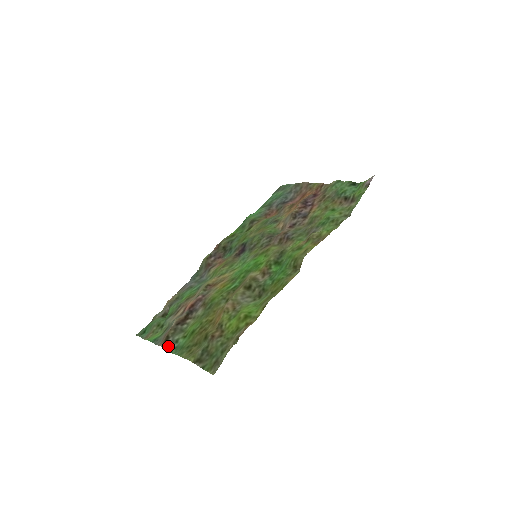
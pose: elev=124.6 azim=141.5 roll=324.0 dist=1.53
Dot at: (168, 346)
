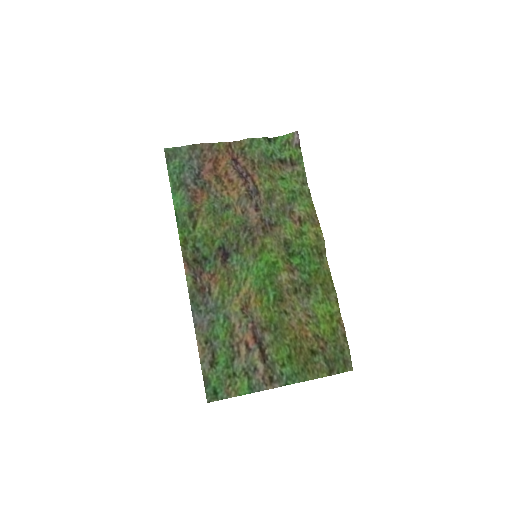
Dot at: (280, 383)
